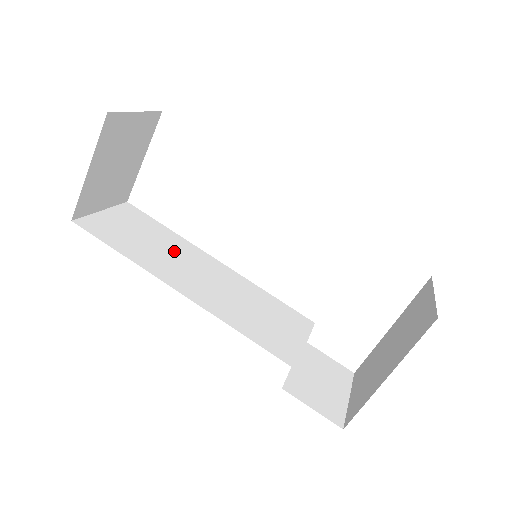
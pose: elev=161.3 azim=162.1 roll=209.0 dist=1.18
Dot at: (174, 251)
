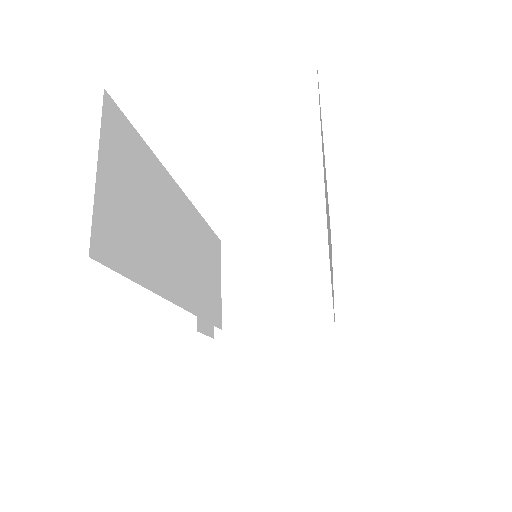
Dot at: (162, 213)
